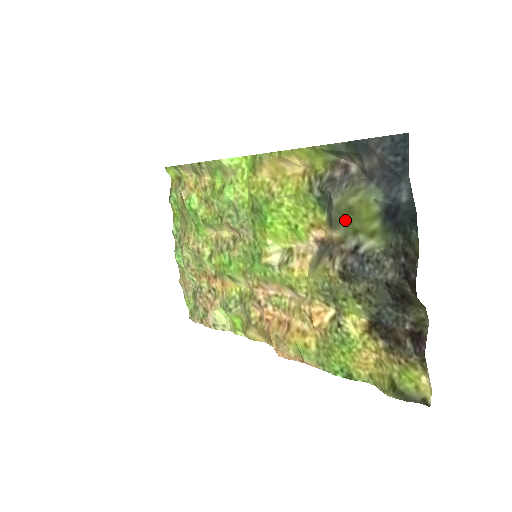
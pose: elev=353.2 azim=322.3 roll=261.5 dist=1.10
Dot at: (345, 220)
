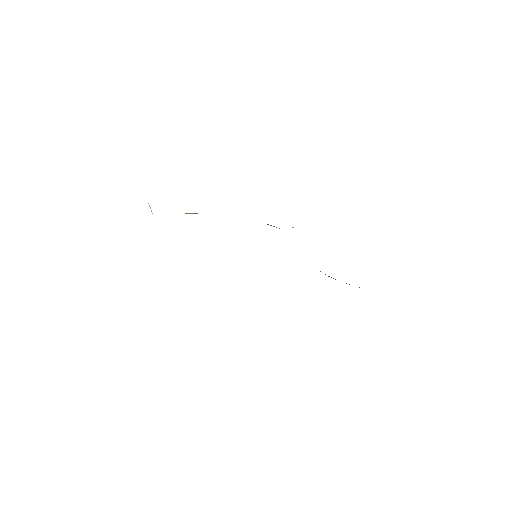
Dot at: occluded
